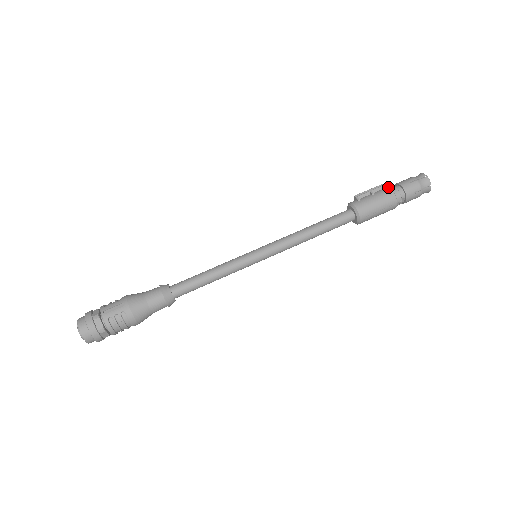
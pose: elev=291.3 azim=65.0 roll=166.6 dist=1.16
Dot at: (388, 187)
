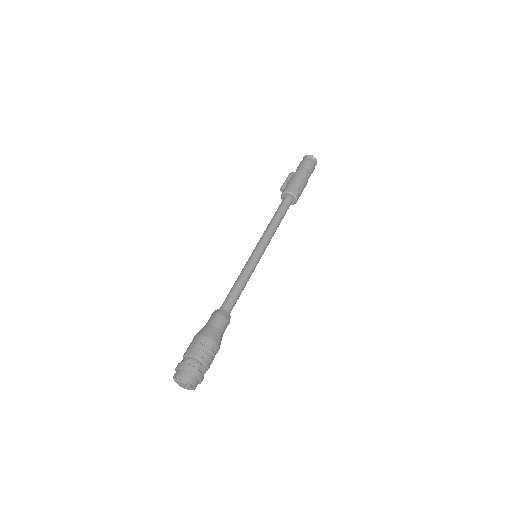
Dot at: (293, 173)
